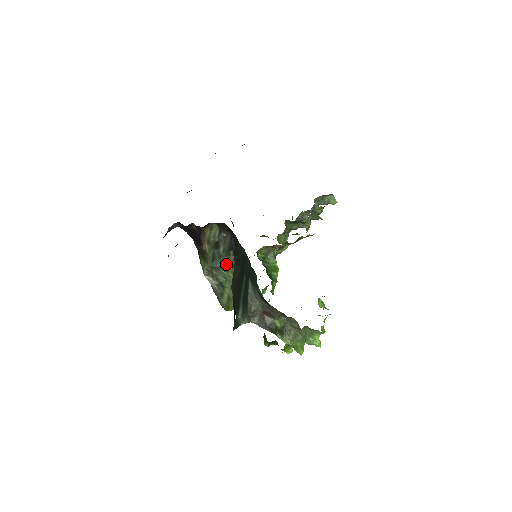
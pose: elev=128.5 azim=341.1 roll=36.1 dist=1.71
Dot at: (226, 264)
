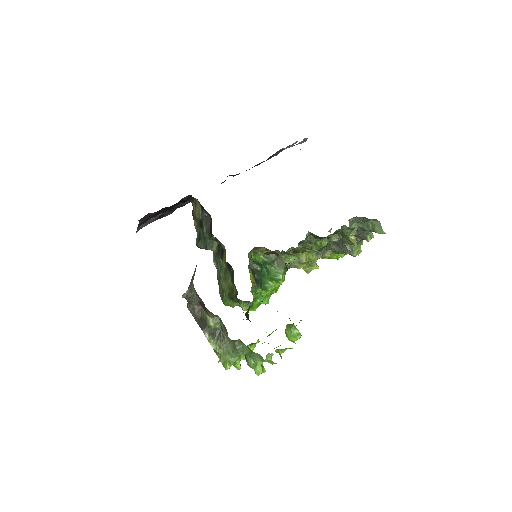
Dot at: (211, 248)
